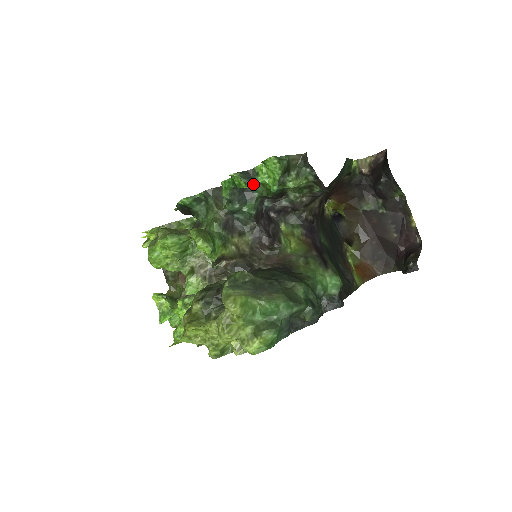
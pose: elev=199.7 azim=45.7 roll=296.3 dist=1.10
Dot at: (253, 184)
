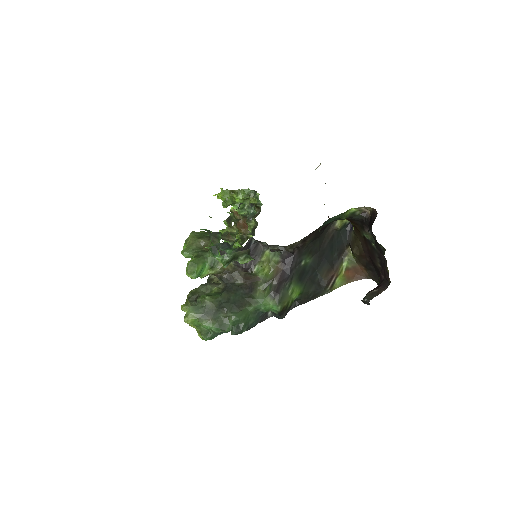
Dot at: occluded
